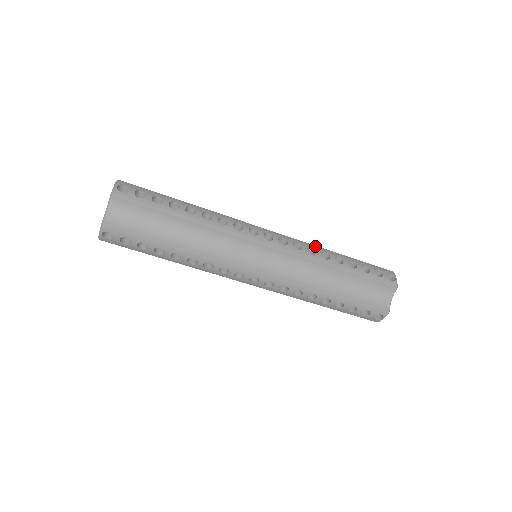
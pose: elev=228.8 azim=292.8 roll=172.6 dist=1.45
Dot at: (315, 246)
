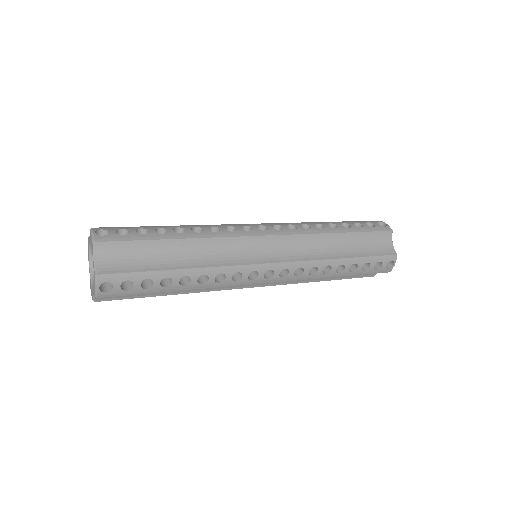
Dot at: (319, 262)
